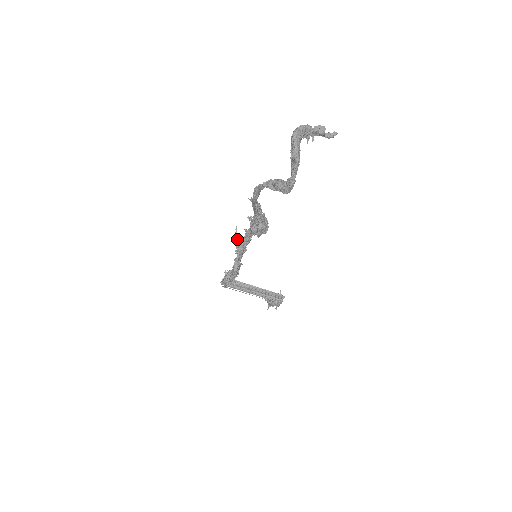
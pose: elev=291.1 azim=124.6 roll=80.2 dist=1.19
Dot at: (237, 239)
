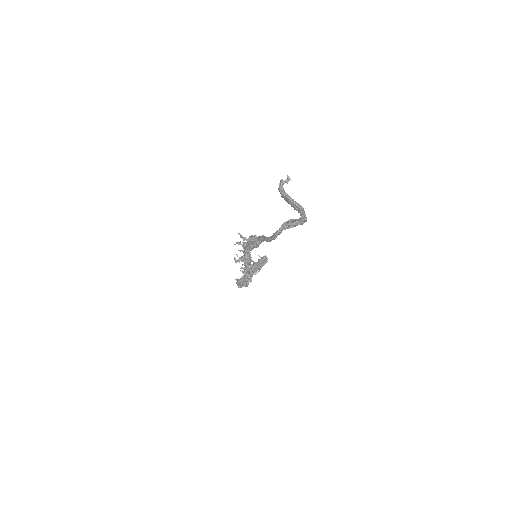
Dot at: (244, 260)
